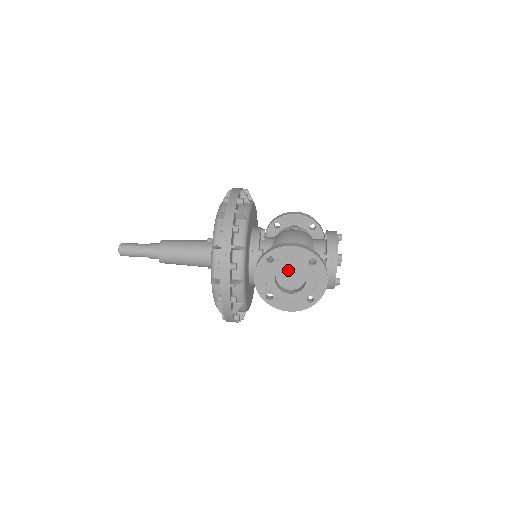
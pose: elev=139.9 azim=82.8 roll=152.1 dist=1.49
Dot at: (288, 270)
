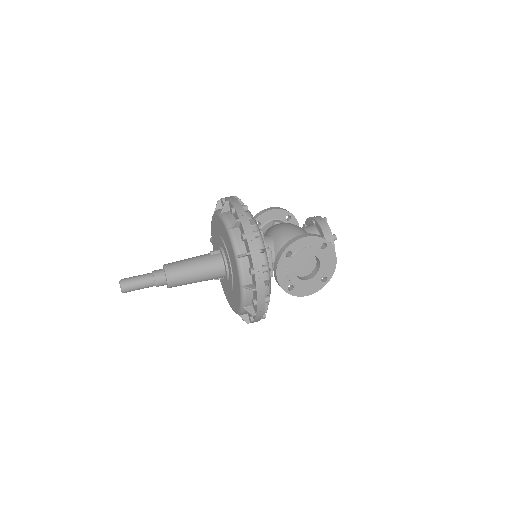
Dot at: (301, 259)
